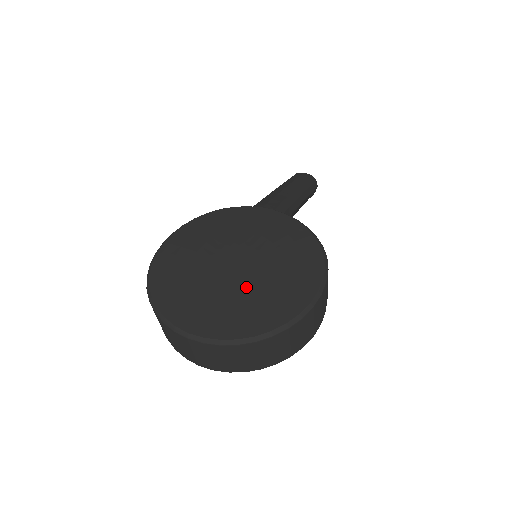
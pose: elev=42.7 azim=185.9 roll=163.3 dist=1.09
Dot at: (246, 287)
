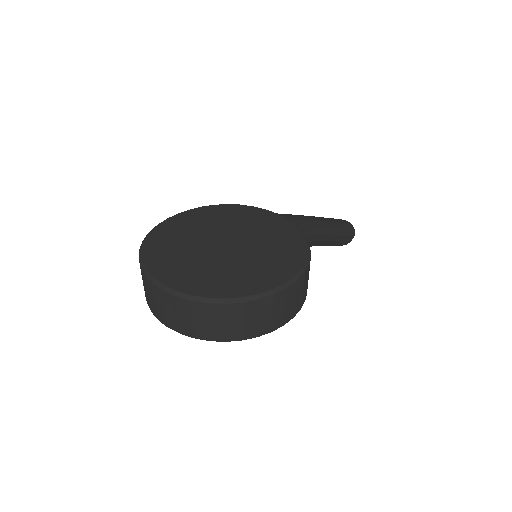
Dot at: (223, 261)
